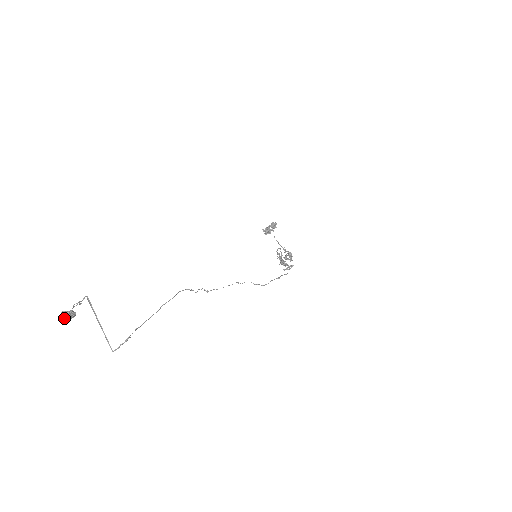
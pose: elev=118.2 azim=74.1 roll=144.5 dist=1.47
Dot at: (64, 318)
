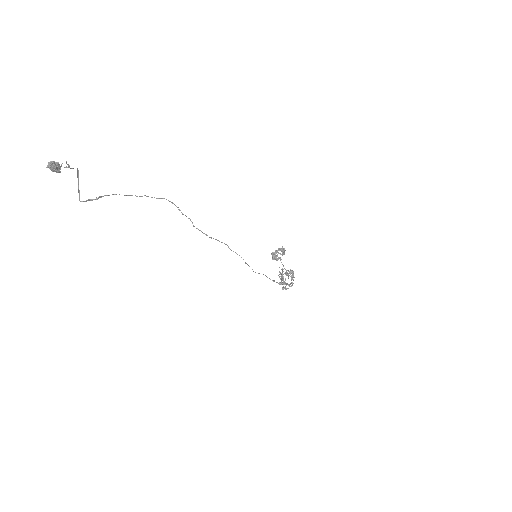
Dot at: (48, 167)
